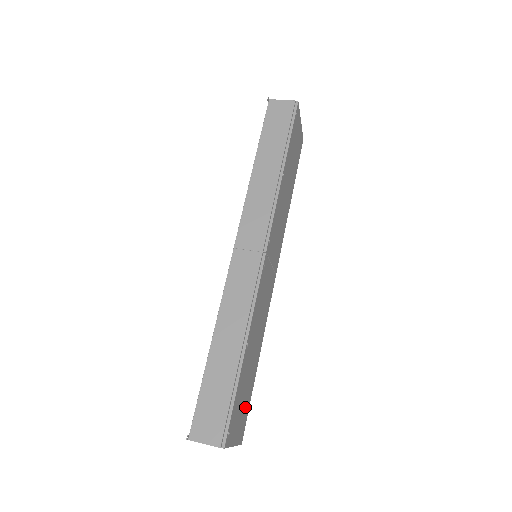
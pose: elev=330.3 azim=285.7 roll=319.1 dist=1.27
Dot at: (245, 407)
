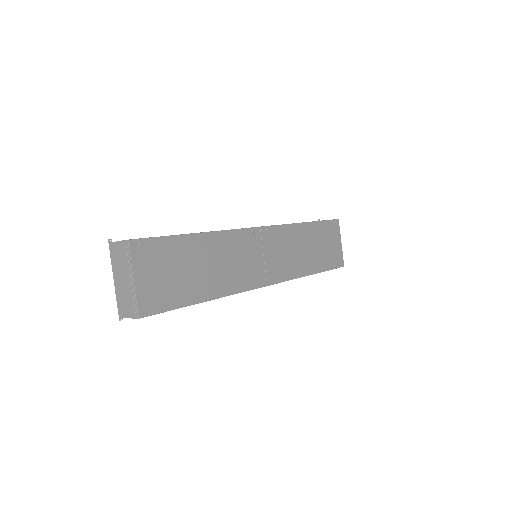
Dot at: (168, 291)
